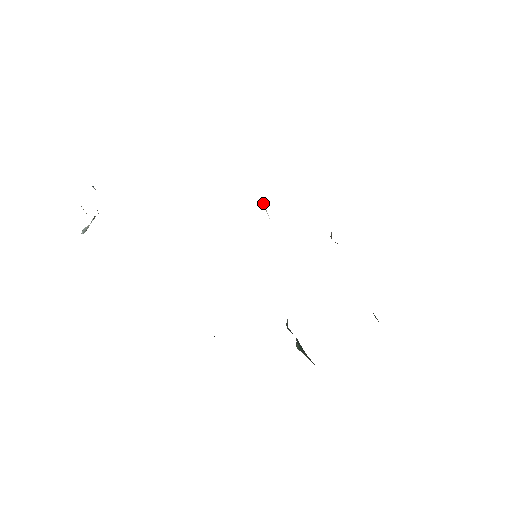
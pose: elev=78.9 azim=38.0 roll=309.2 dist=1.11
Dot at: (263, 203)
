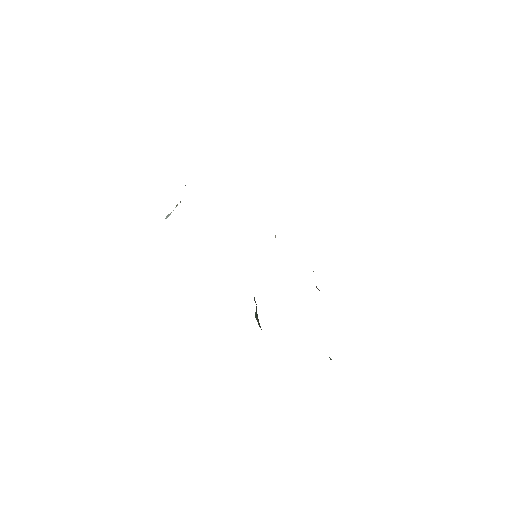
Dot at: occluded
